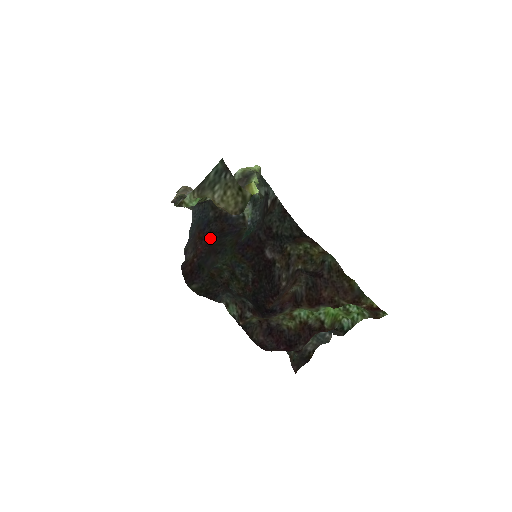
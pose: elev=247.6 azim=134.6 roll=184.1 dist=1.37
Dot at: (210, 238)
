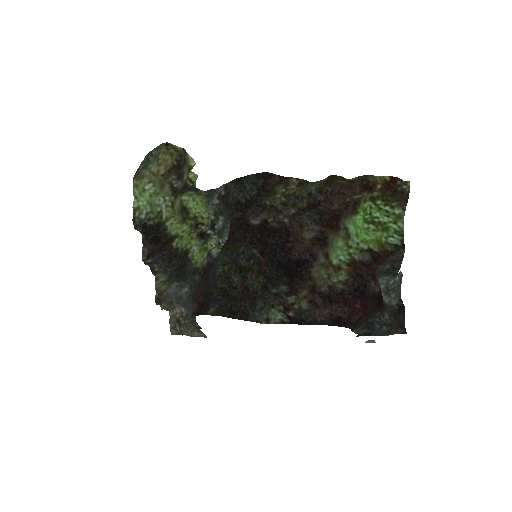
Dot at: (204, 280)
